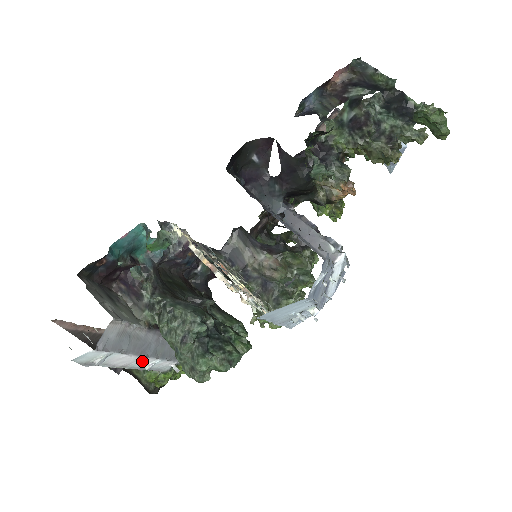
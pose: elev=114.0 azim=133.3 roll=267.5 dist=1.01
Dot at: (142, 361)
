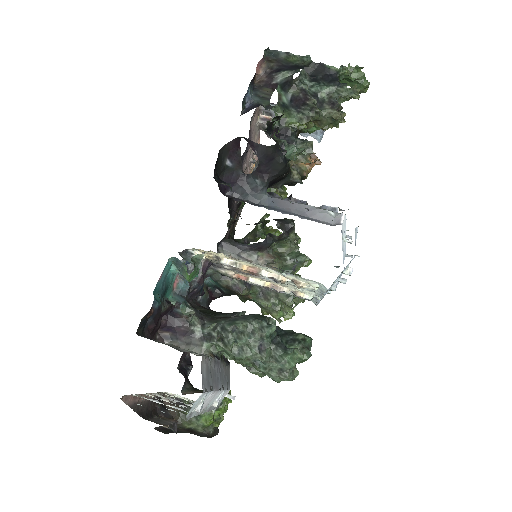
Dot at: (214, 398)
